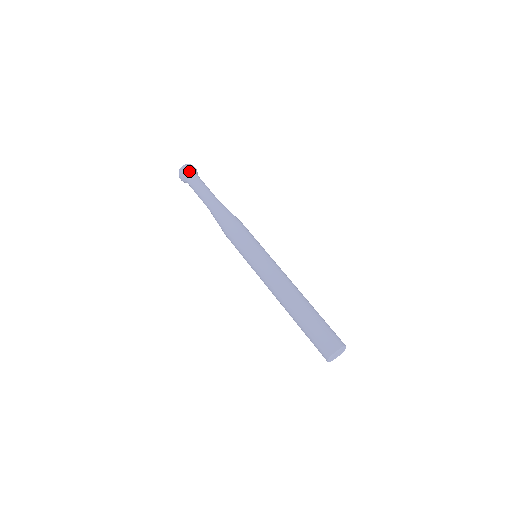
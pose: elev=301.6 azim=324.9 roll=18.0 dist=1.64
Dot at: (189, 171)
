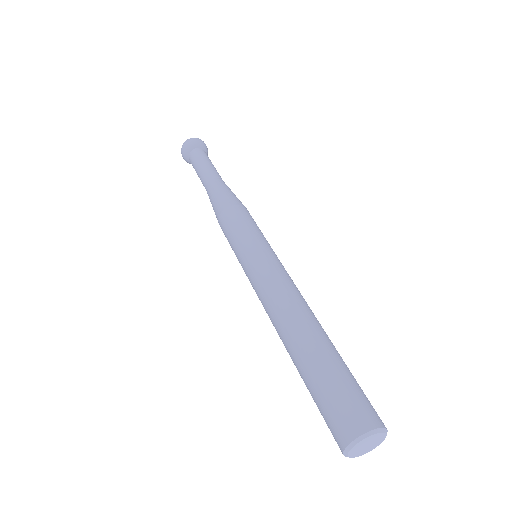
Dot at: (190, 146)
